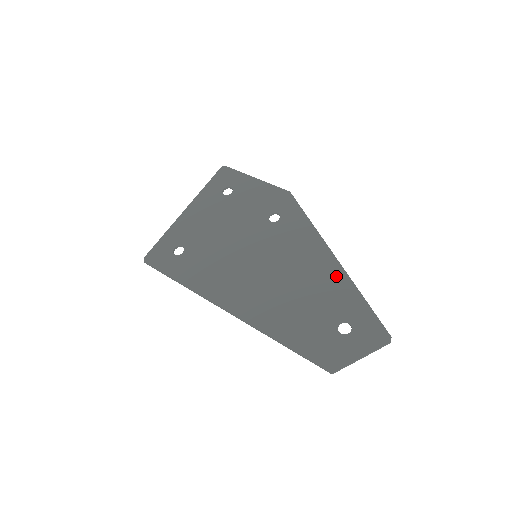
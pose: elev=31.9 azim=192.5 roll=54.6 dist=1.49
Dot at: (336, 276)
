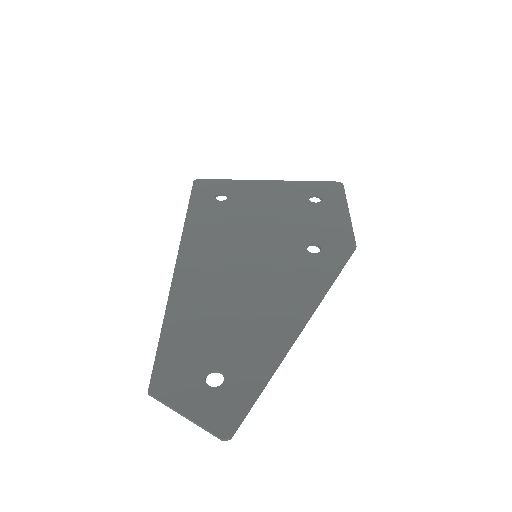
Dot at: (279, 338)
